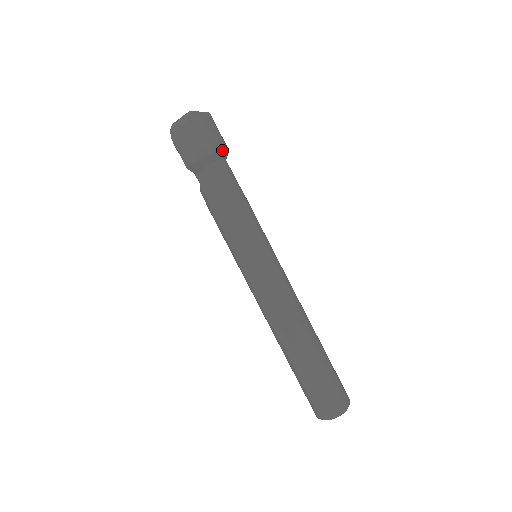
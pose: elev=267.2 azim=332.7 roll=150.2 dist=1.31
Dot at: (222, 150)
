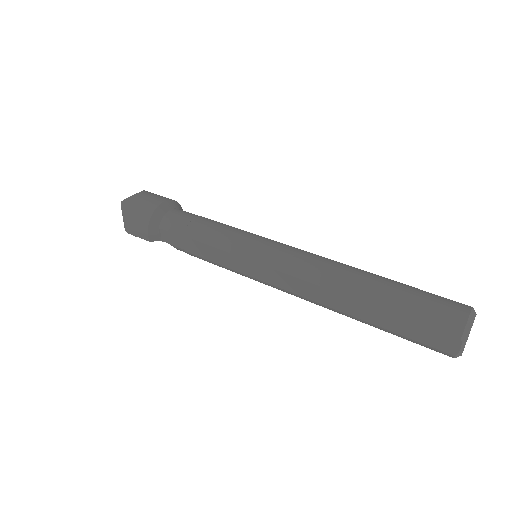
Dot at: (161, 204)
